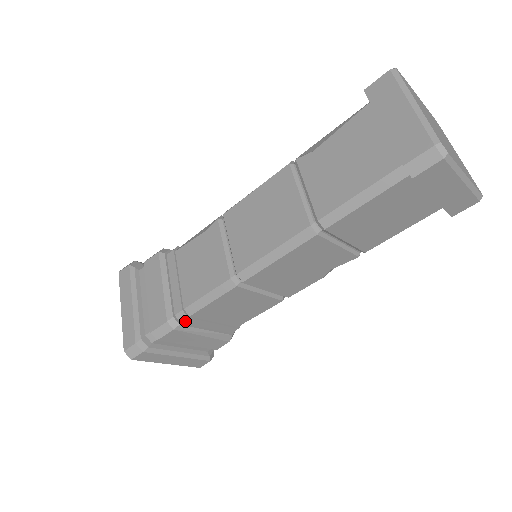
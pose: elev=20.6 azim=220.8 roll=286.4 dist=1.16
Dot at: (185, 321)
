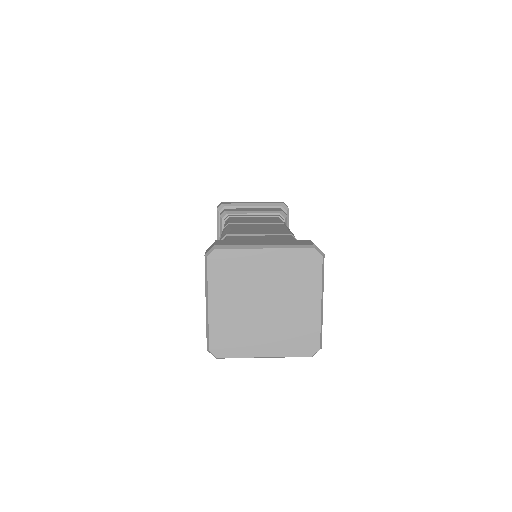
Dot at: occluded
